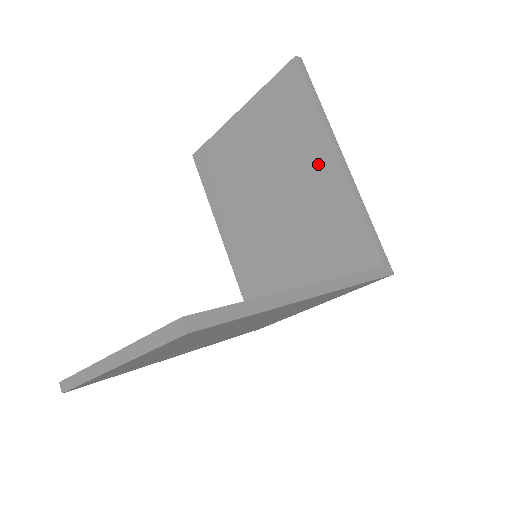
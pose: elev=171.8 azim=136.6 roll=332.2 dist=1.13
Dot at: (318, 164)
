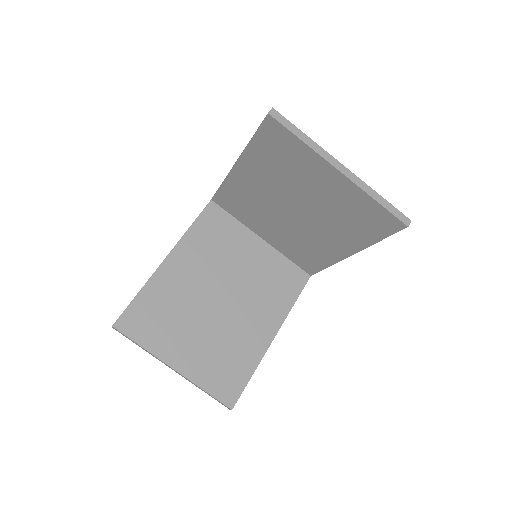
Dot at: (339, 244)
